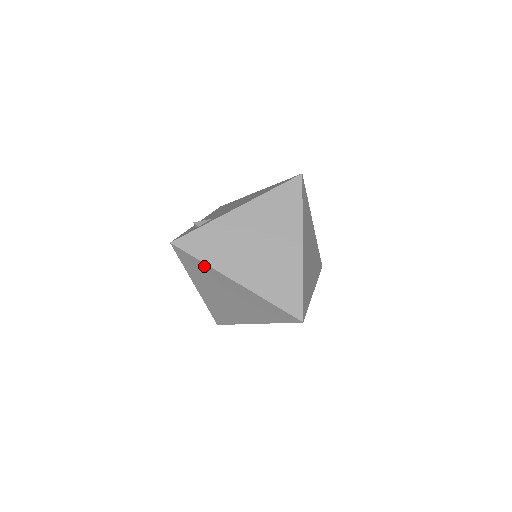
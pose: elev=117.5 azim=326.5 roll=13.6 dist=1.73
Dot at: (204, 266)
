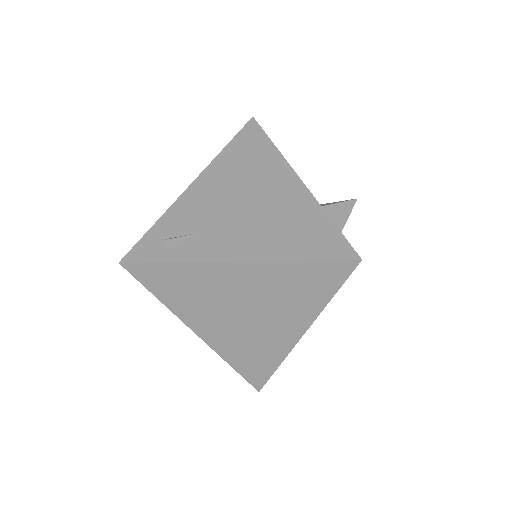
Dot at: occluded
